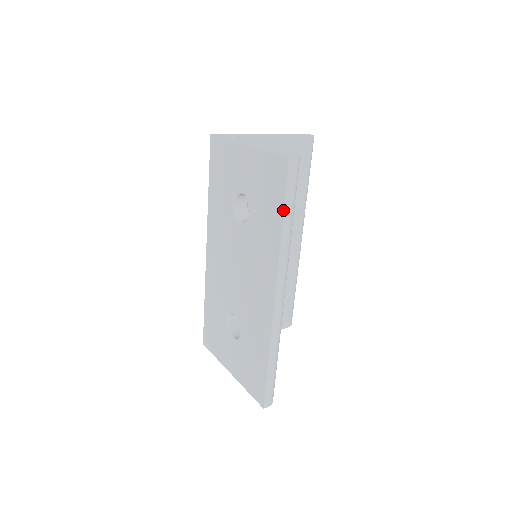
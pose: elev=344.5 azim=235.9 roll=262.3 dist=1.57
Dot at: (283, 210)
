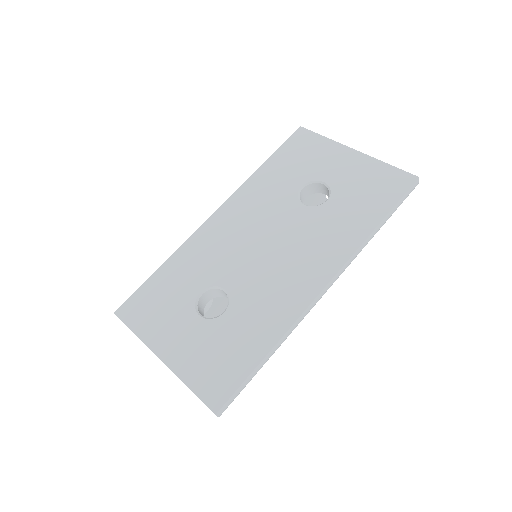
Dot at: (388, 212)
